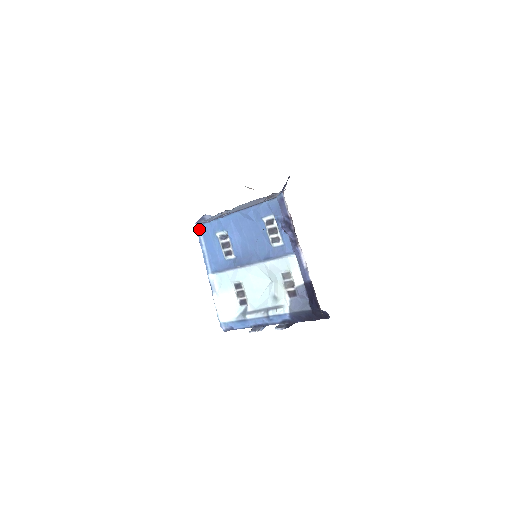
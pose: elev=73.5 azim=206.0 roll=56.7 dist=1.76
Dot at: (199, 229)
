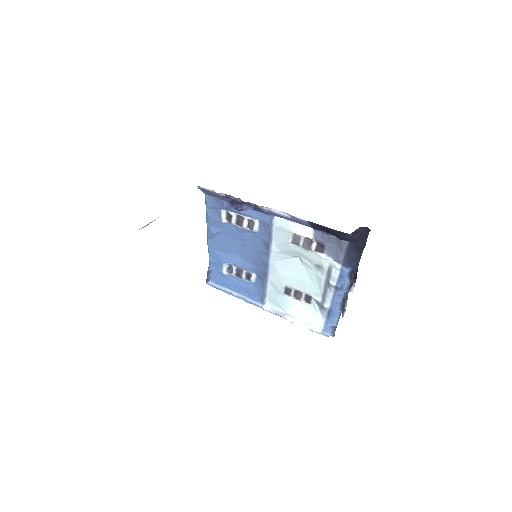
Dot at: (213, 285)
